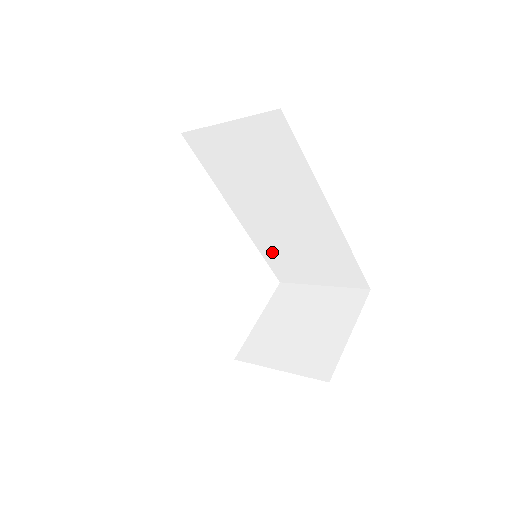
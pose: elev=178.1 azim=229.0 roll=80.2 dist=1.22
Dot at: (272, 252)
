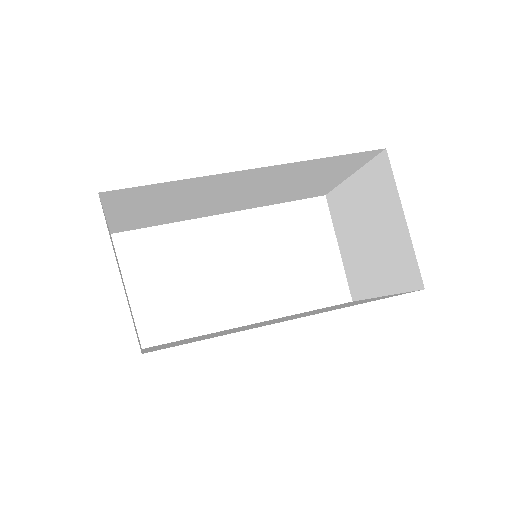
Dot at: (283, 198)
